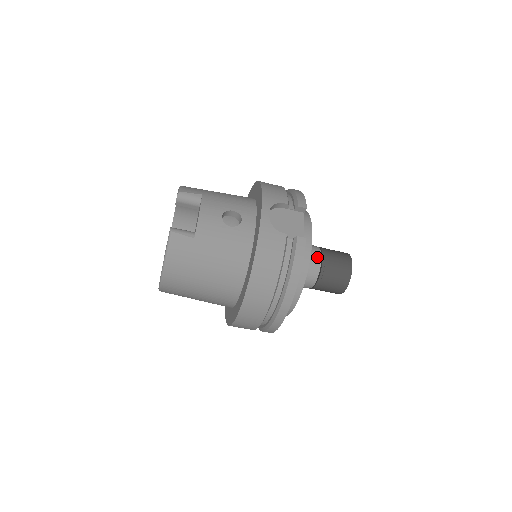
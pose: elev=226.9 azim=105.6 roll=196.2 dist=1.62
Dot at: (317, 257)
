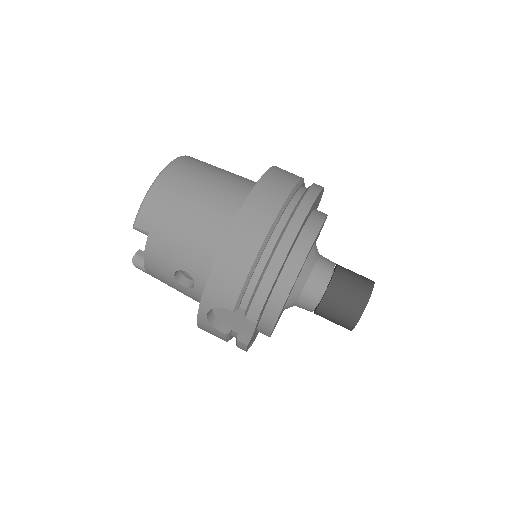
Dot at: occluded
